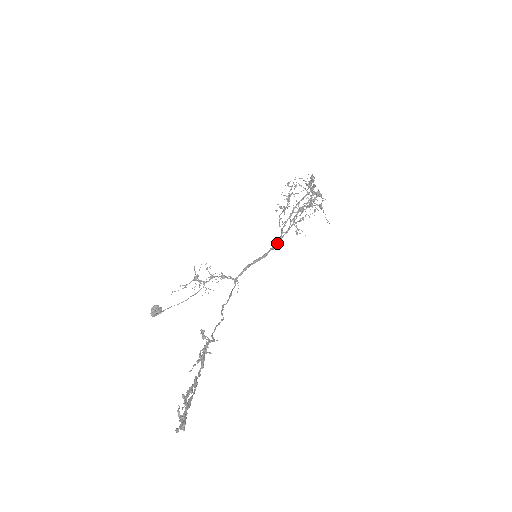
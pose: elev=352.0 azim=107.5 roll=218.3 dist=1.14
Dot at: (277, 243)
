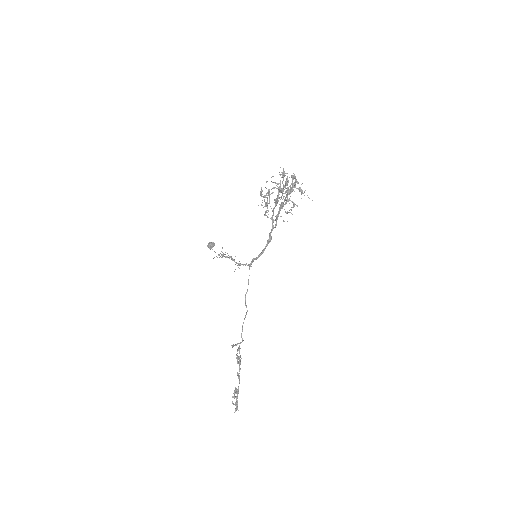
Dot at: (270, 237)
